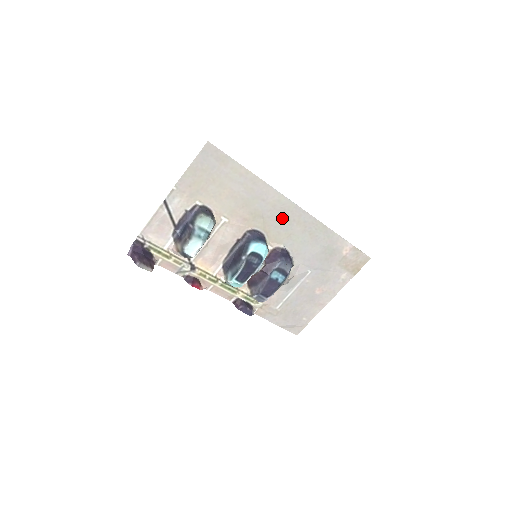
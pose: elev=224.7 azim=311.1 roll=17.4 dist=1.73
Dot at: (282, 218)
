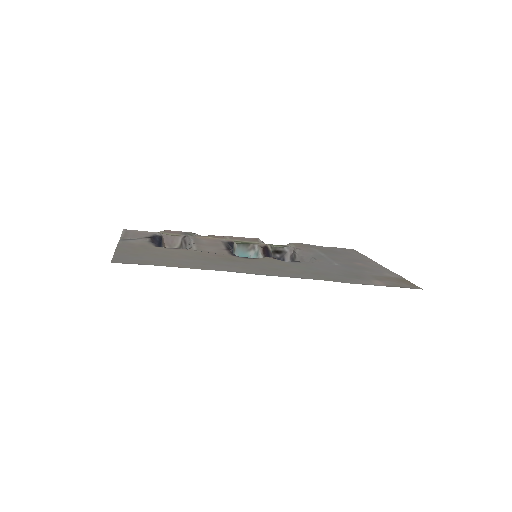
Dot at: (265, 267)
